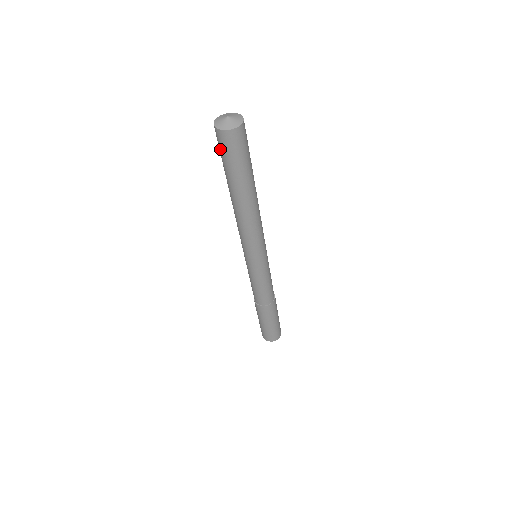
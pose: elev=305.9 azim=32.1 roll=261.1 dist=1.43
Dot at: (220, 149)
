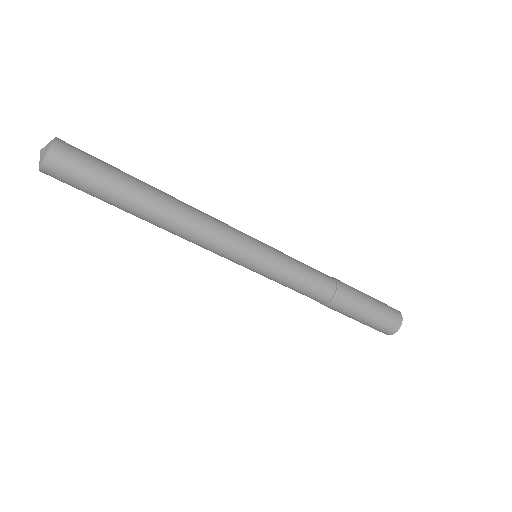
Dot at: (74, 181)
